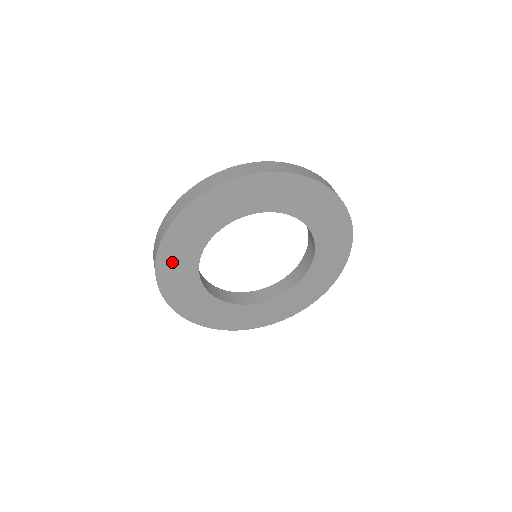
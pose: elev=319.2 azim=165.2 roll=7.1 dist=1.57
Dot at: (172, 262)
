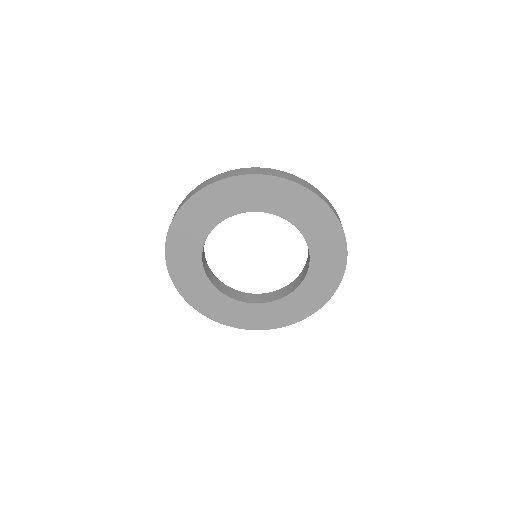
Dot at: (195, 213)
